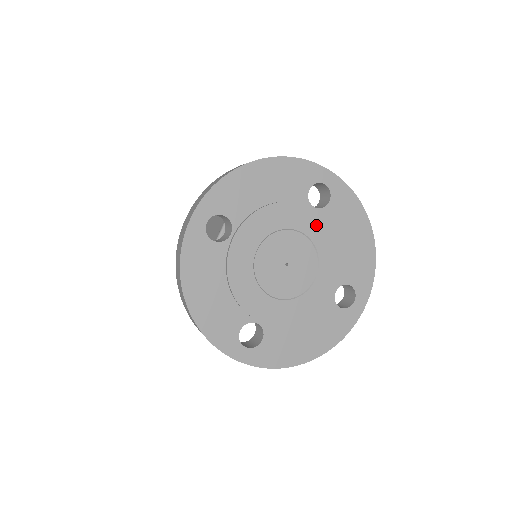
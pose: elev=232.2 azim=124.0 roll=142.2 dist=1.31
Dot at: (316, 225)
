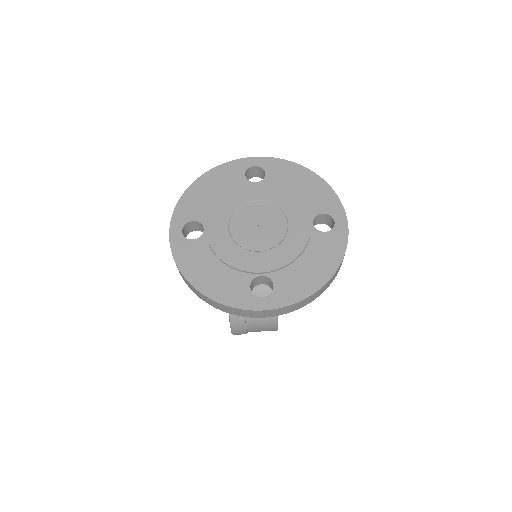
Dot at: (264, 191)
